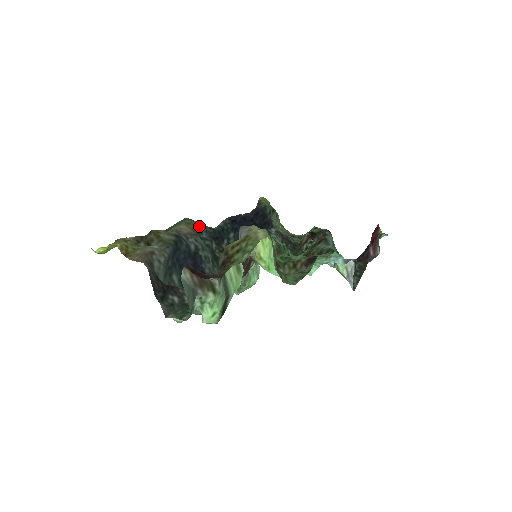
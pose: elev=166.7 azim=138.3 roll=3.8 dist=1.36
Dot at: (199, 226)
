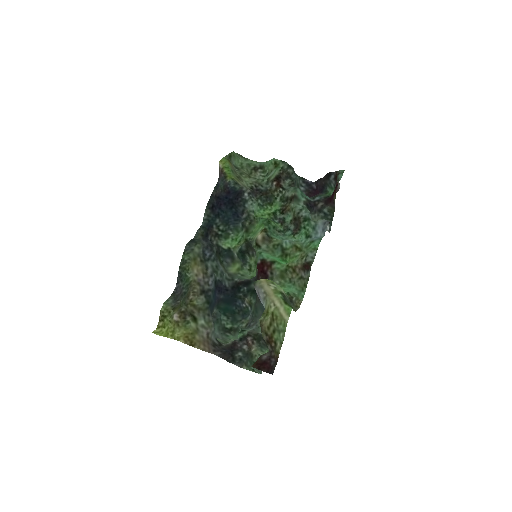
Dot at: (201, 251)
